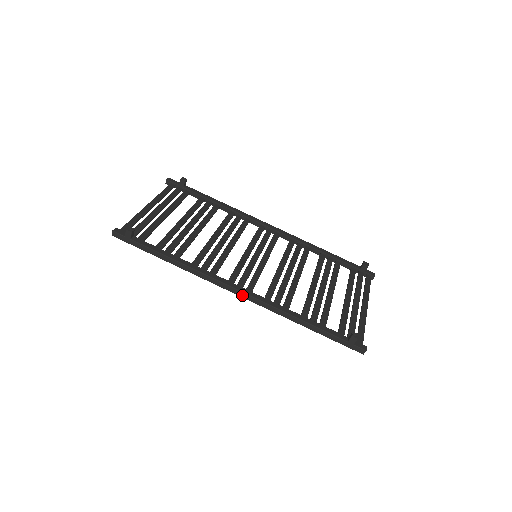
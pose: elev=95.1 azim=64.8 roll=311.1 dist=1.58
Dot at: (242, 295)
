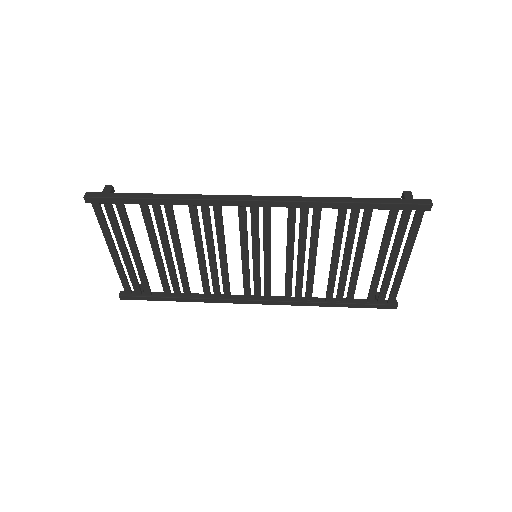
Dot at: (261, 198)
